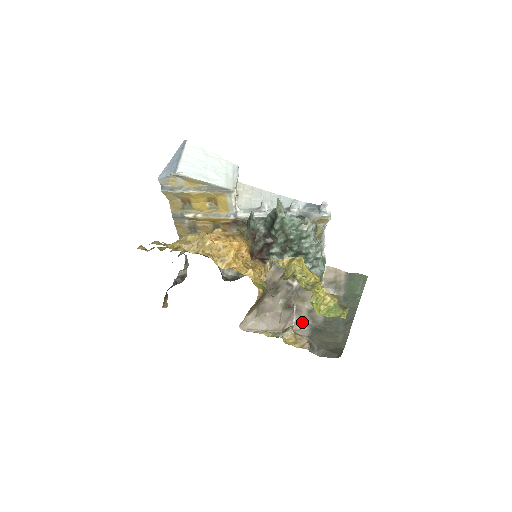
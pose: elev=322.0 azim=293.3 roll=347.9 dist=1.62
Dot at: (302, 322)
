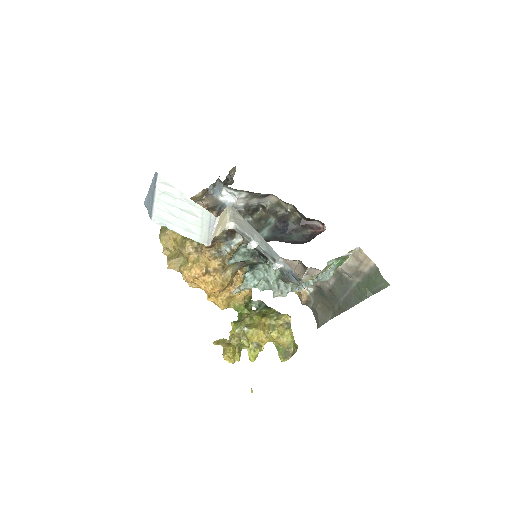
Dot at: occluded
